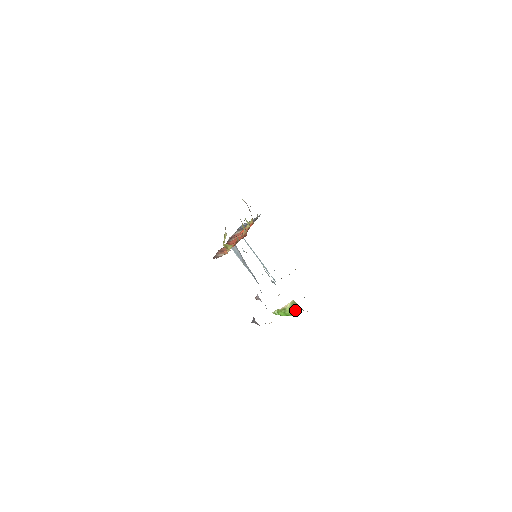
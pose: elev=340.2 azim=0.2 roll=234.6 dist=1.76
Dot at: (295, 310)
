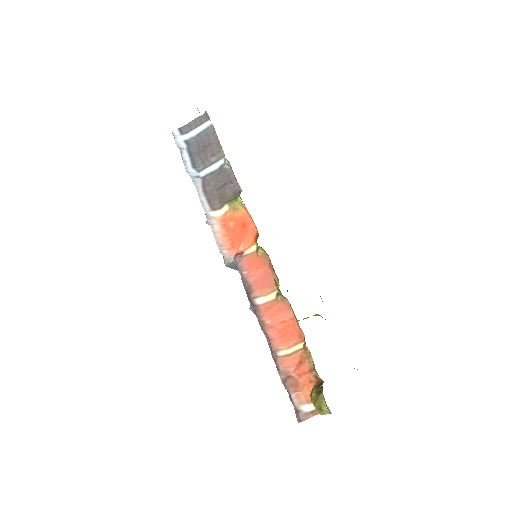
Dot at: occluded
